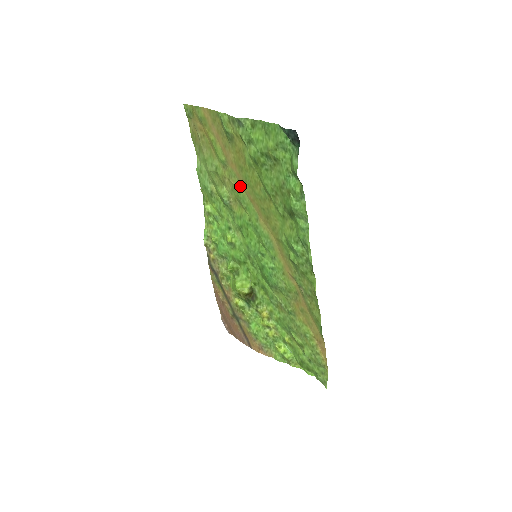
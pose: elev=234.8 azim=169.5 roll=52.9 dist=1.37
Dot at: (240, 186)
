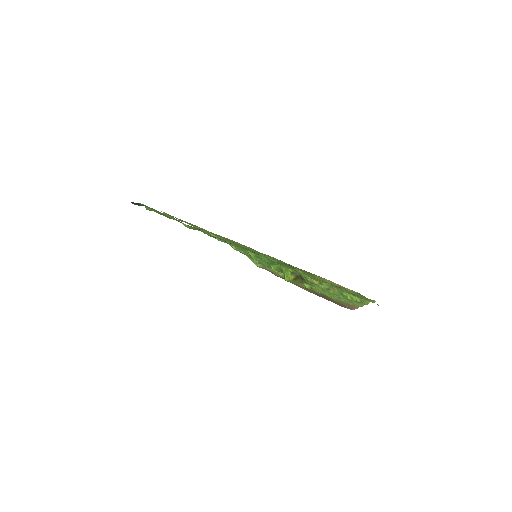
Dot at: (204, 229)
